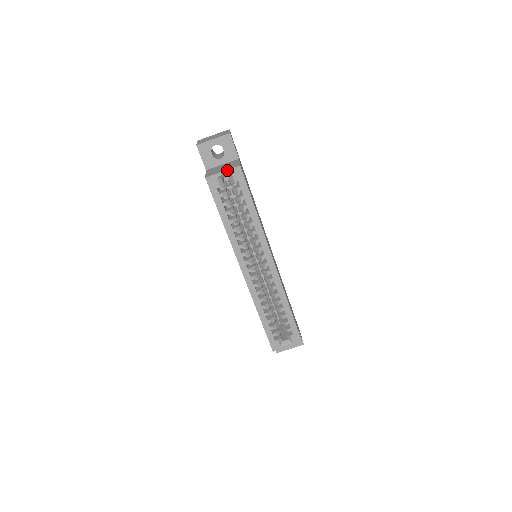
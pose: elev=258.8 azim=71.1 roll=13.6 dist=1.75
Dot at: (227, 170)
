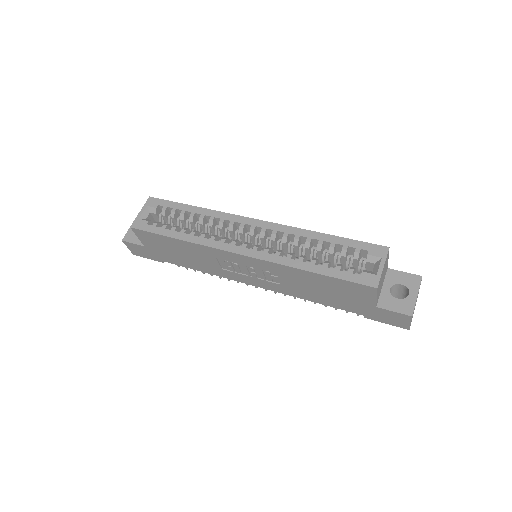
Dot at: (142, 208)
